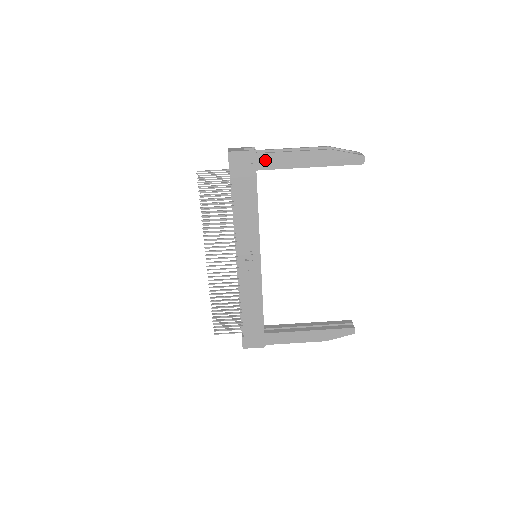
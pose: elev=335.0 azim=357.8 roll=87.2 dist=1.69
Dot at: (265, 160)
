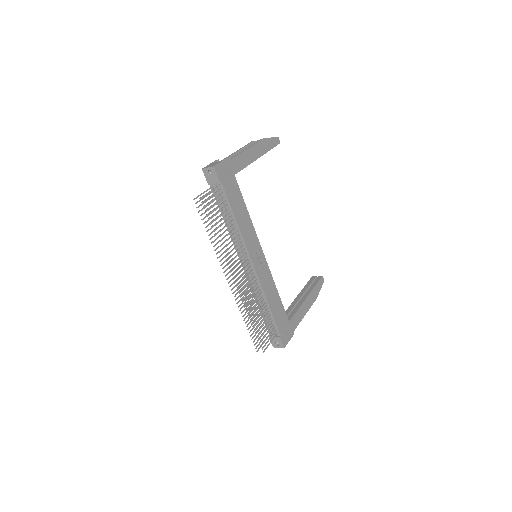
Dot at: (236, 163)
